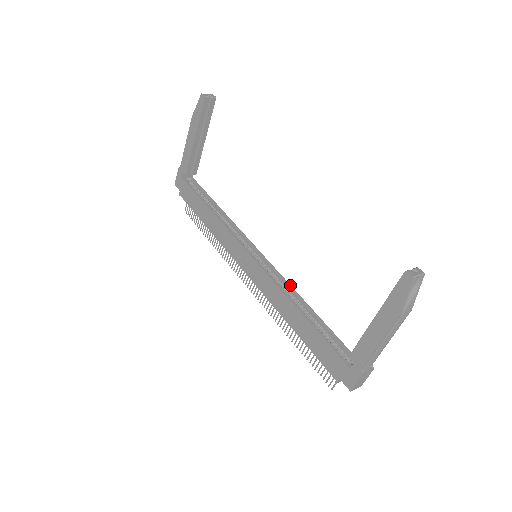
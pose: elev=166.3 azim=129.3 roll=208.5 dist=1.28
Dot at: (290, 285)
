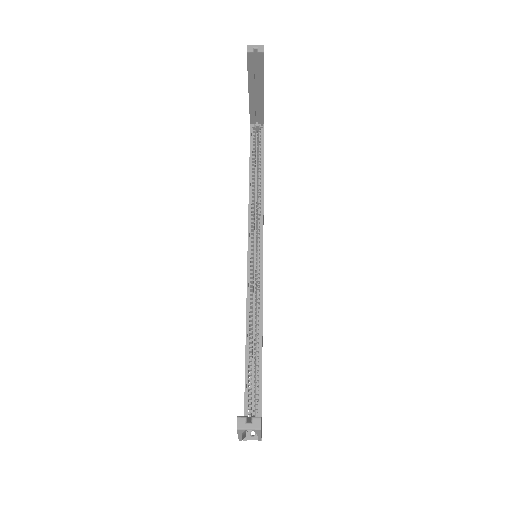
Dot at: (262, 307)
